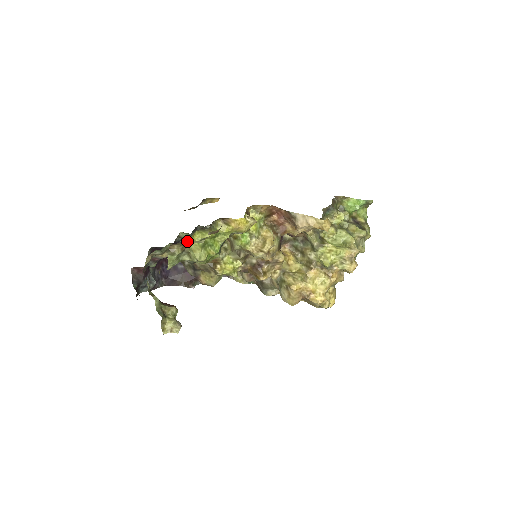
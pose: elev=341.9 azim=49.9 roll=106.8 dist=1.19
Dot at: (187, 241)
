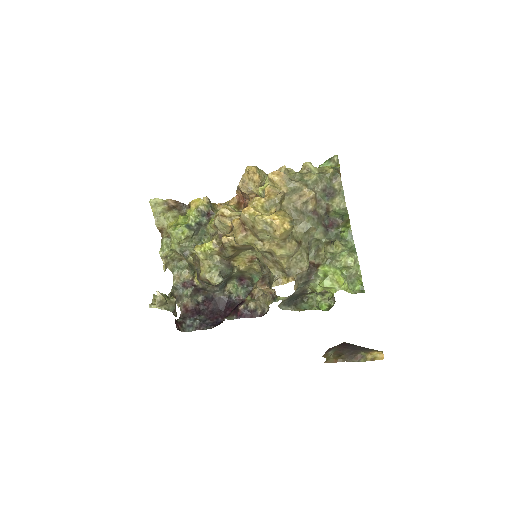
Dot at: (167, 227)
